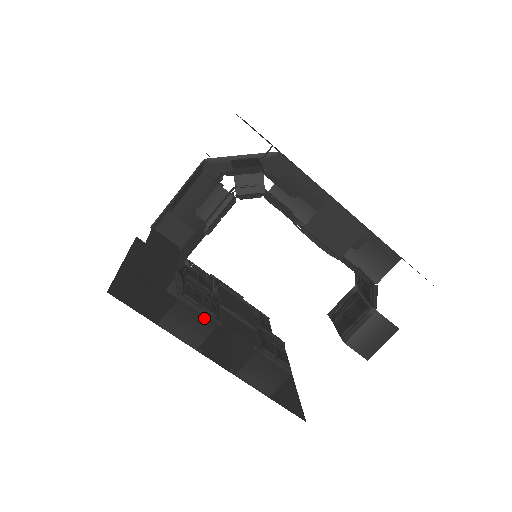
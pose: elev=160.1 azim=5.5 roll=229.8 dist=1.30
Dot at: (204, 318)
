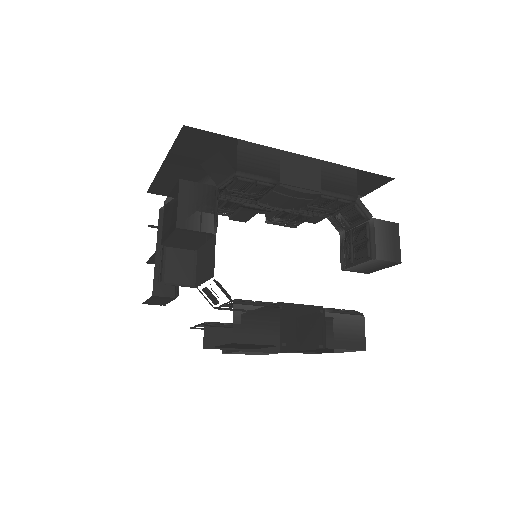
Dot at: (265, 308)
